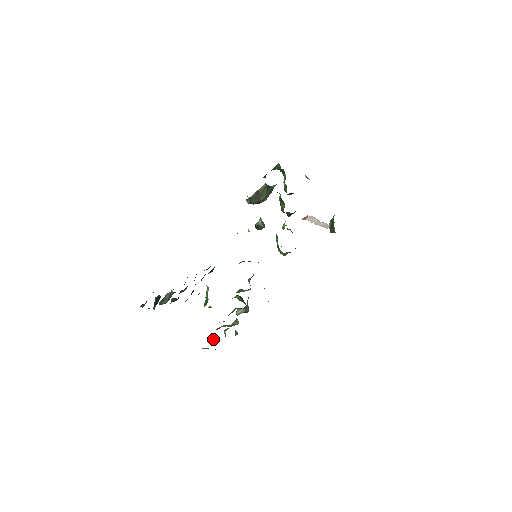
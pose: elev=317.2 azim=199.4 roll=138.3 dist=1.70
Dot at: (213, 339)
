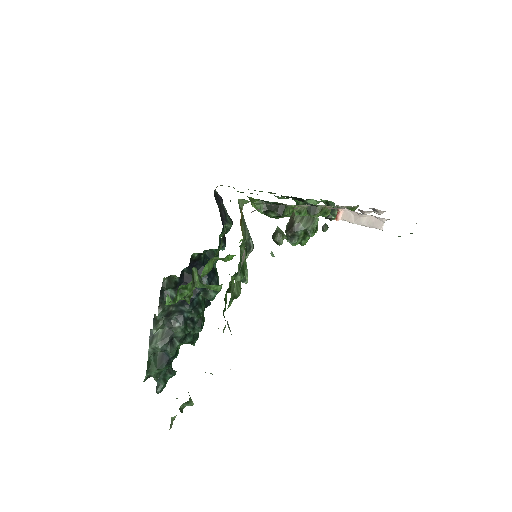
Dot at: occluded
